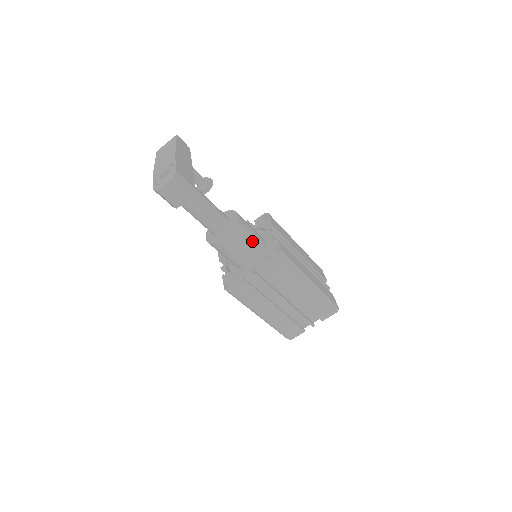
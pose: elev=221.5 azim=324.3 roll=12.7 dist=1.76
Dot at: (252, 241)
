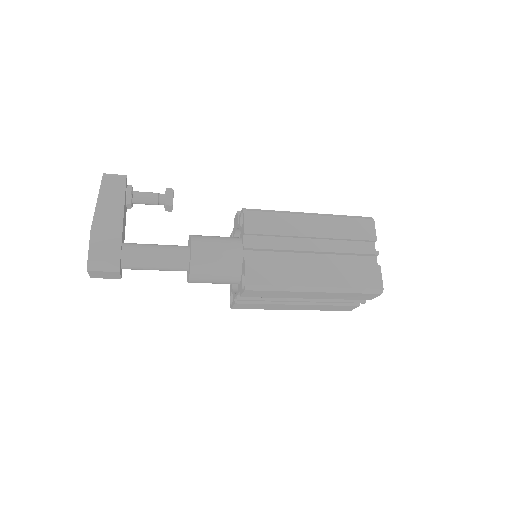
Dot at: (222, 268)
